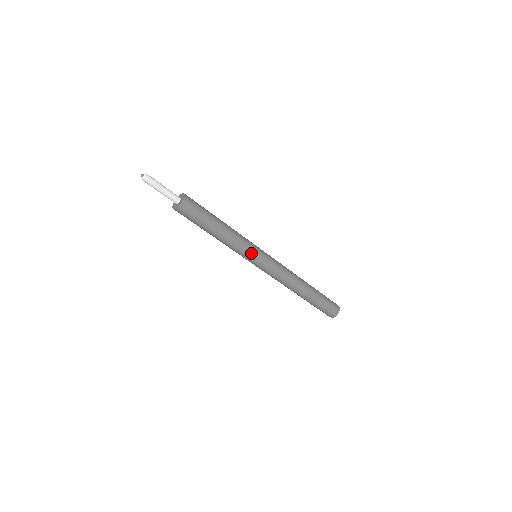
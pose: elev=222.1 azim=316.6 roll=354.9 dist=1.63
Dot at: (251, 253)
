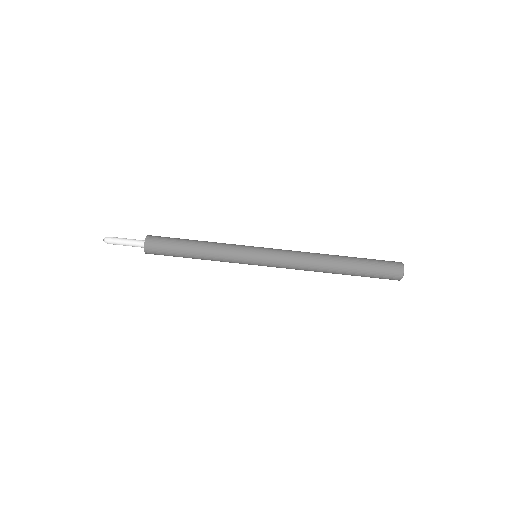
Dot at: (243, 251)
